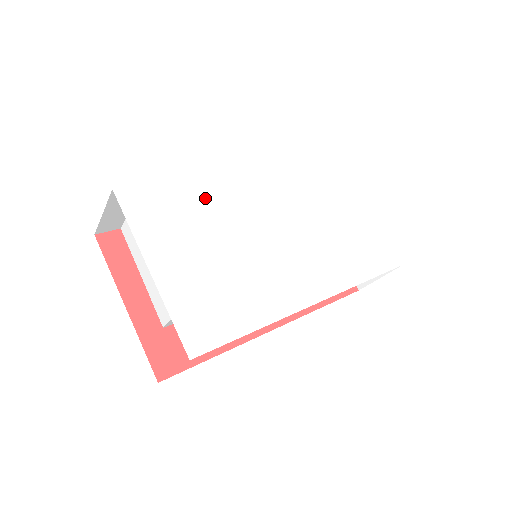
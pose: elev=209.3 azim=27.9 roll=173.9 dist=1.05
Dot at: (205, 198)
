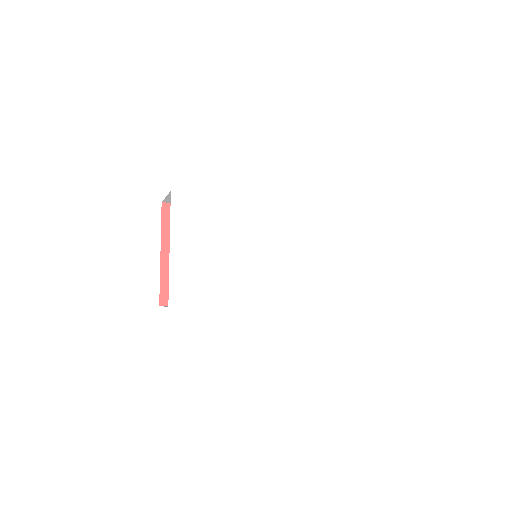
Dot at: (228, 213)
